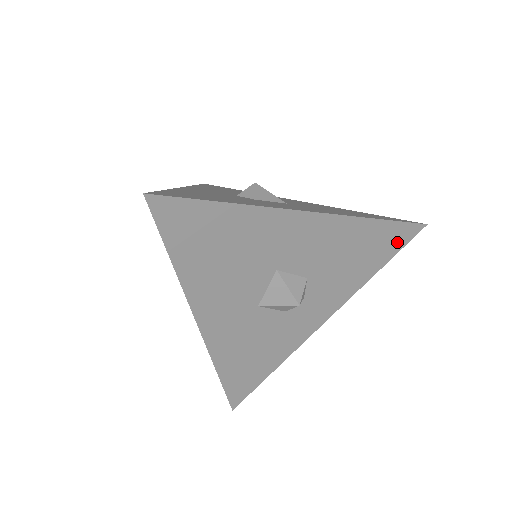
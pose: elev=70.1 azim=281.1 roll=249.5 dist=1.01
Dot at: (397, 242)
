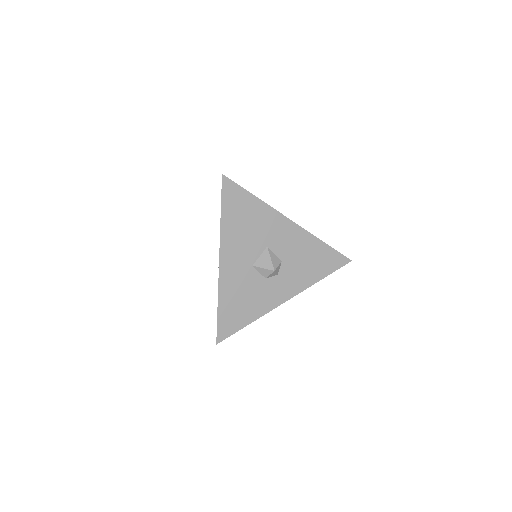
Dot at: (334, 264)
